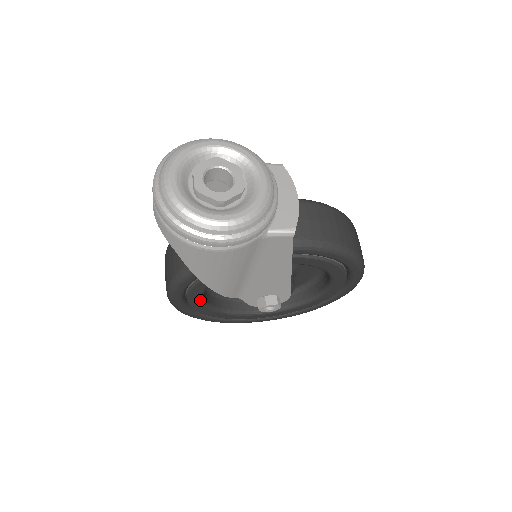
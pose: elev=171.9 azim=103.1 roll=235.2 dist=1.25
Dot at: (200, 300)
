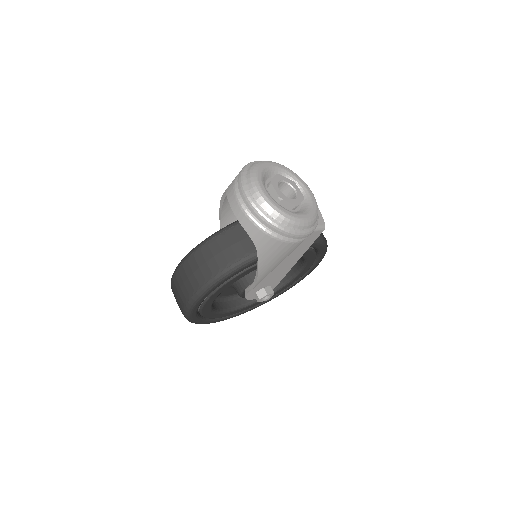
Dot at: (214, 300)
